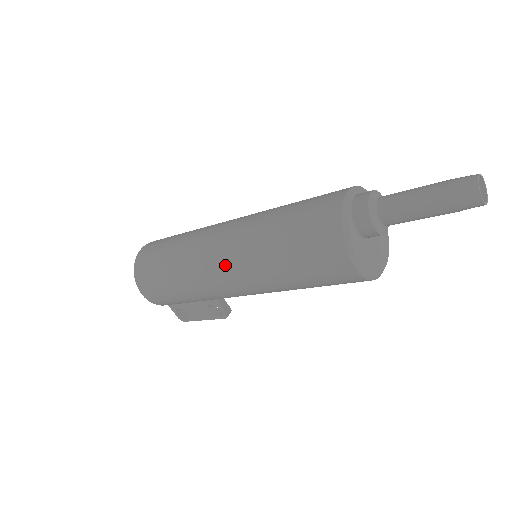
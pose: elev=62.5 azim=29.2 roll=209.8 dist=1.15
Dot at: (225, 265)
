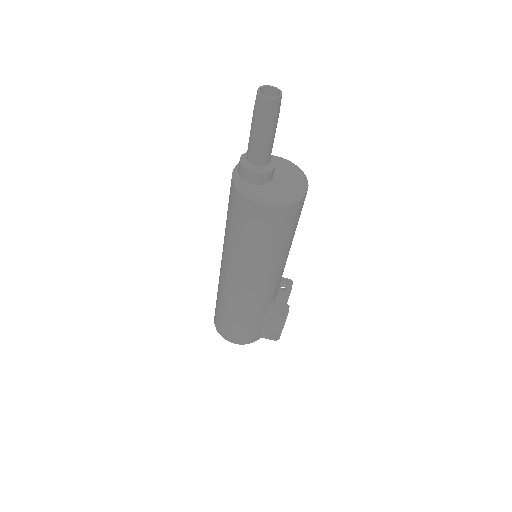
Dot at: (235, 278)
